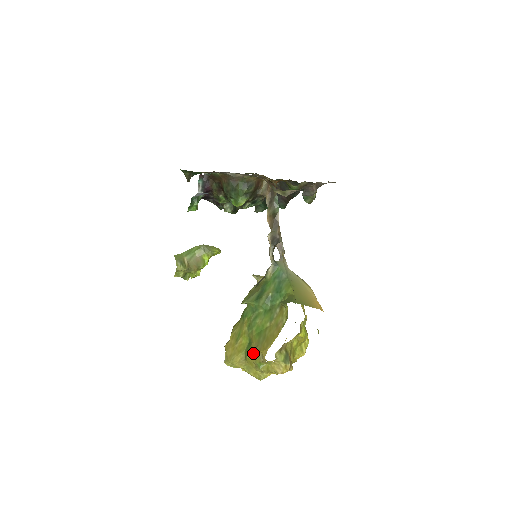
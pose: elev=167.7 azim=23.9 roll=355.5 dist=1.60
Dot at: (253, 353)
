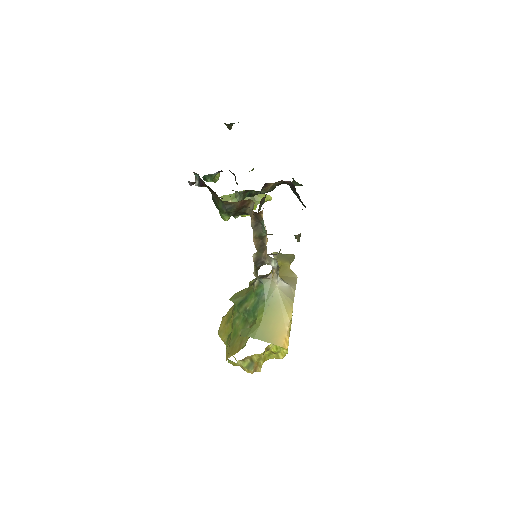
Dot at: occluded
